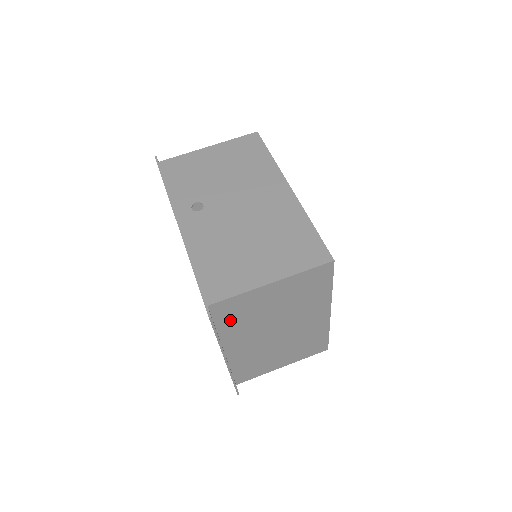
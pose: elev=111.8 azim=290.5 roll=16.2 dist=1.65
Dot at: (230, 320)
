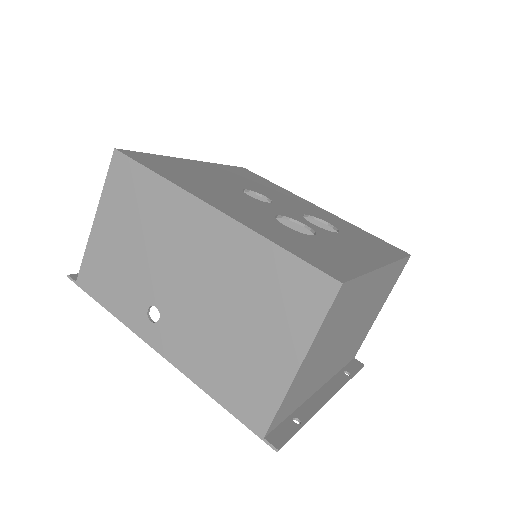
Dot at: (297, 400)
